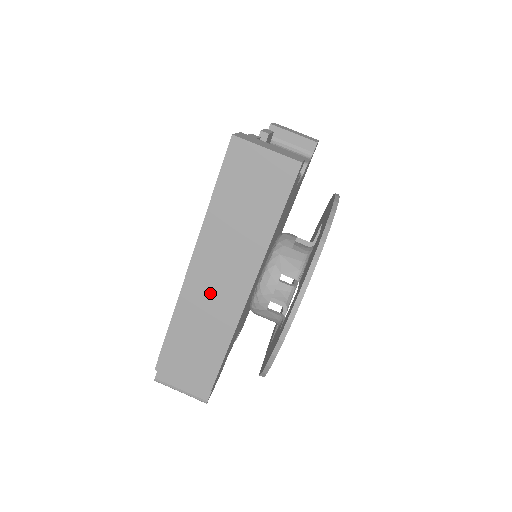
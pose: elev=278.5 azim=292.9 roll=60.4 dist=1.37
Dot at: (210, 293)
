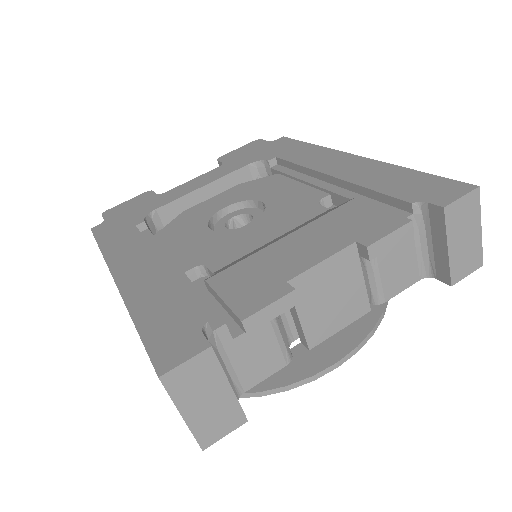
Dot at: occluded
